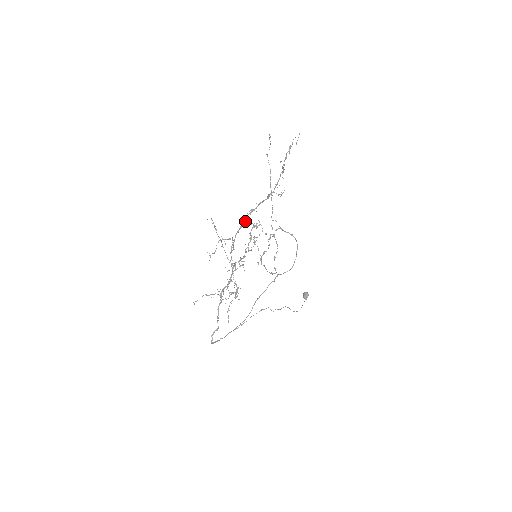
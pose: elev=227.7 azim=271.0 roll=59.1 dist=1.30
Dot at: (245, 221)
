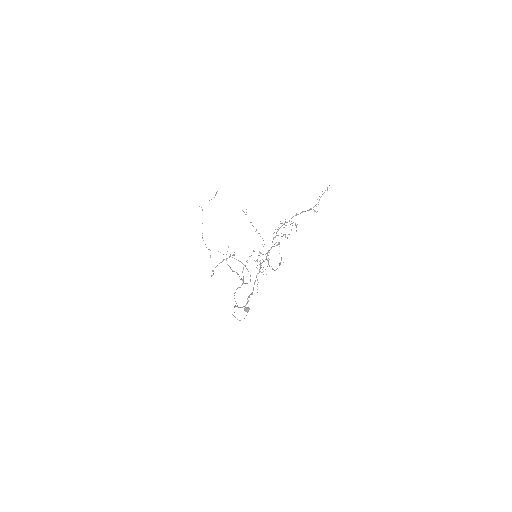
Dot at: occluded
